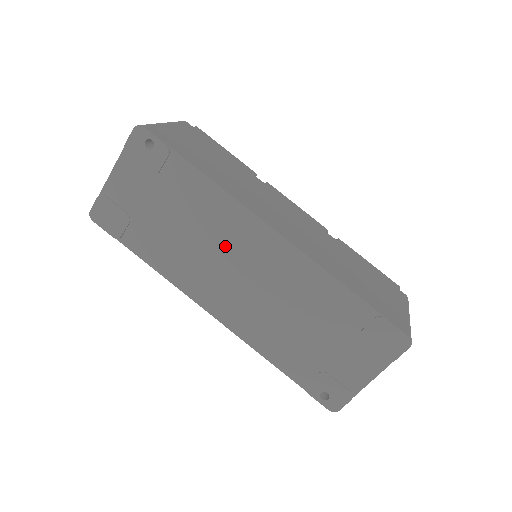
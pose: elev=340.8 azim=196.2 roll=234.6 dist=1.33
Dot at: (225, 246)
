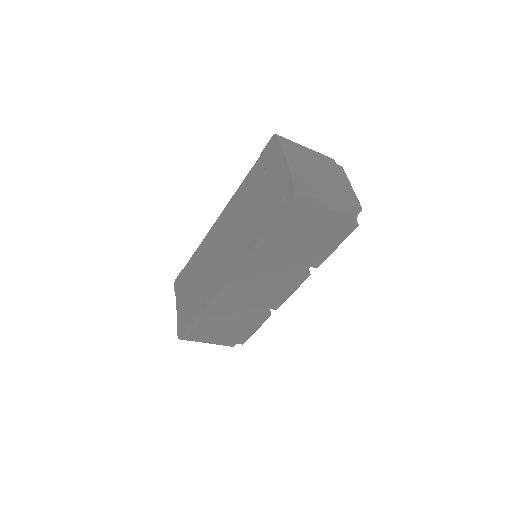
Dot at: (213, 252)
